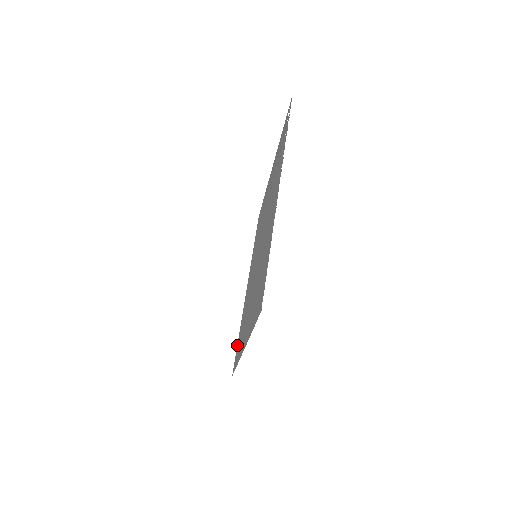
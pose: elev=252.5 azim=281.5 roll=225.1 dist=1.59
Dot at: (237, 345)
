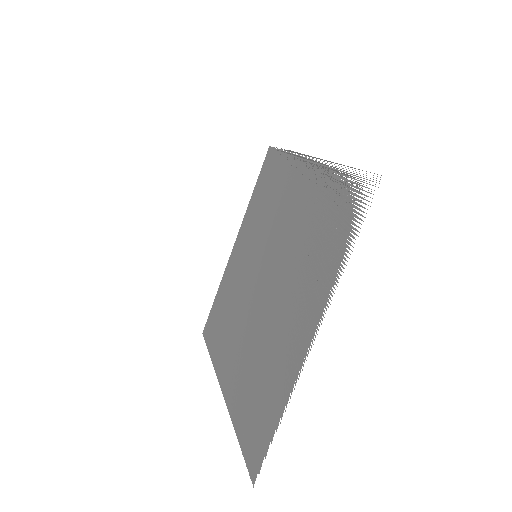
Dot at: (213, 307)
